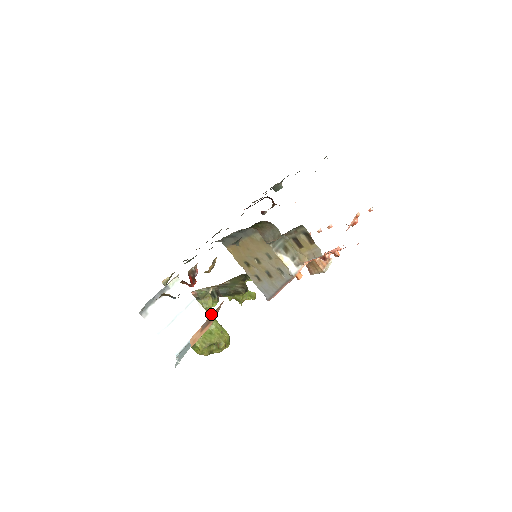
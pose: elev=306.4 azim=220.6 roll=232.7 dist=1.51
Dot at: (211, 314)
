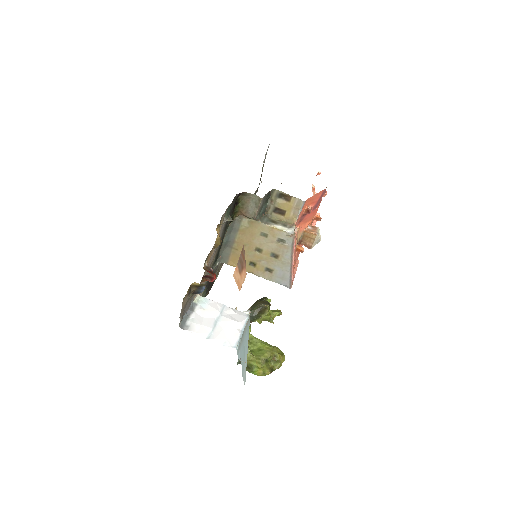
Dot at: (247, 311)
